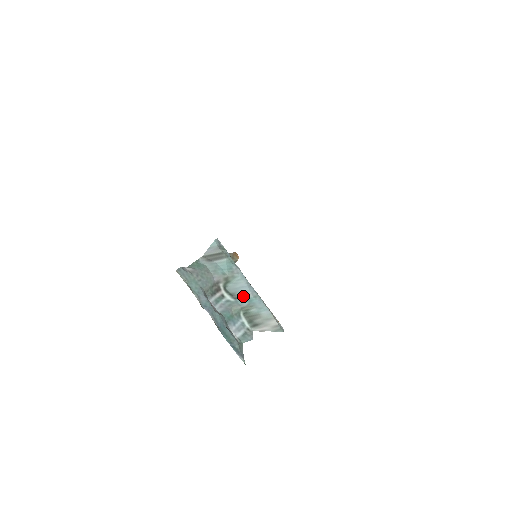
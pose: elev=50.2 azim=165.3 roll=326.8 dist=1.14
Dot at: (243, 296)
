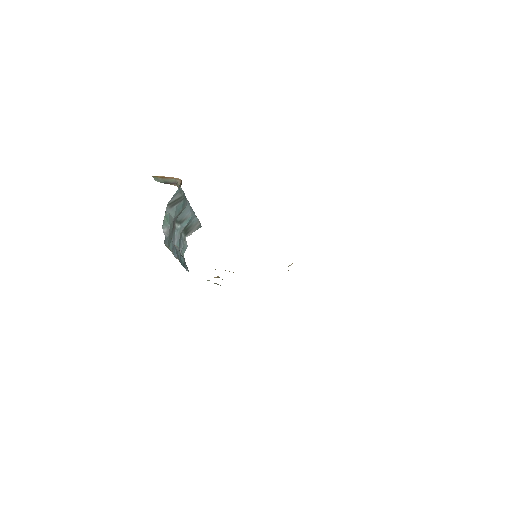
Dot at: (186, 219)
